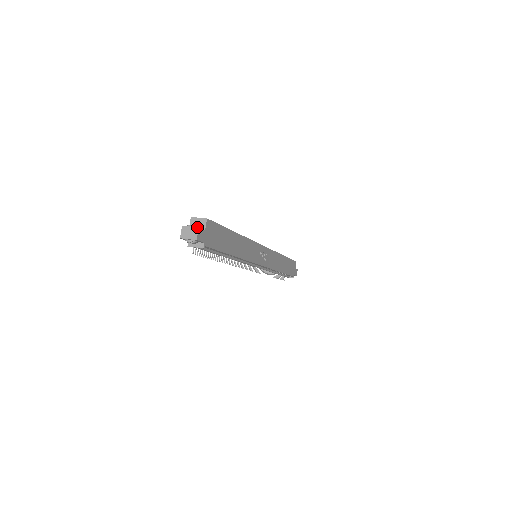
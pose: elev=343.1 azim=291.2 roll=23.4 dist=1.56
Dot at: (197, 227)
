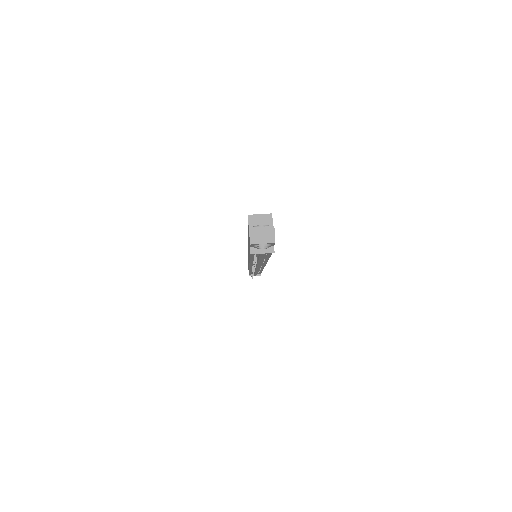
Dot at: (272, 226)
